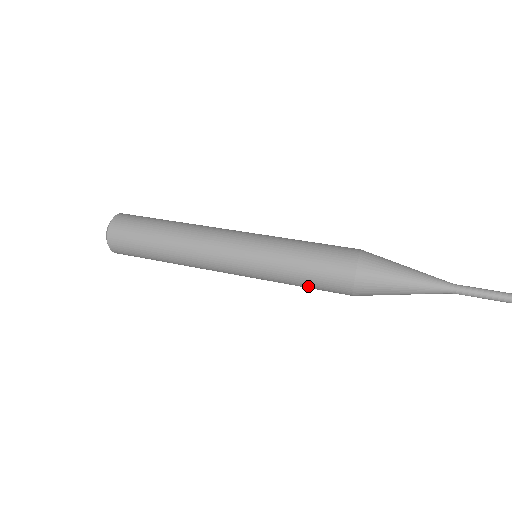
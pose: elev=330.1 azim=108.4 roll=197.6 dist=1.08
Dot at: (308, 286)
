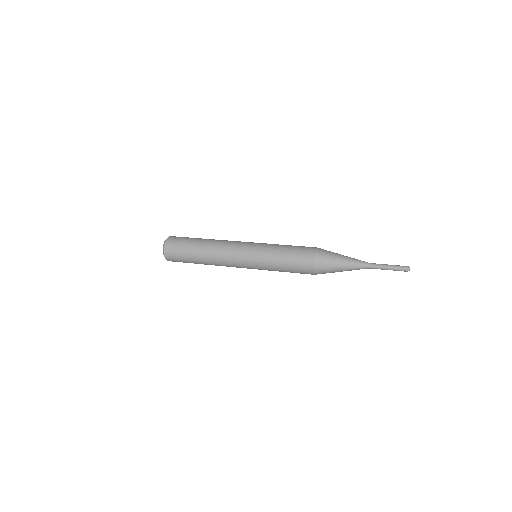
Dot at: (287, 266)
